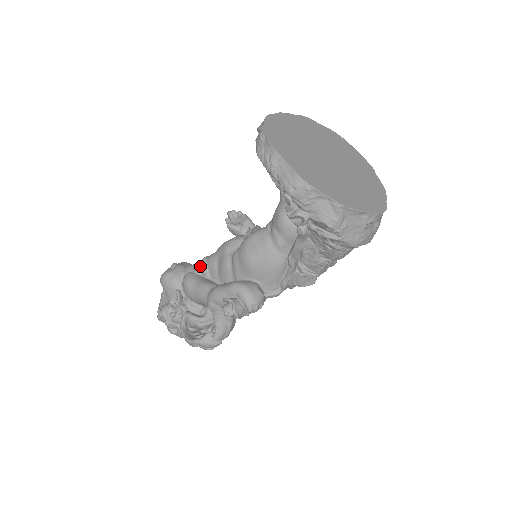
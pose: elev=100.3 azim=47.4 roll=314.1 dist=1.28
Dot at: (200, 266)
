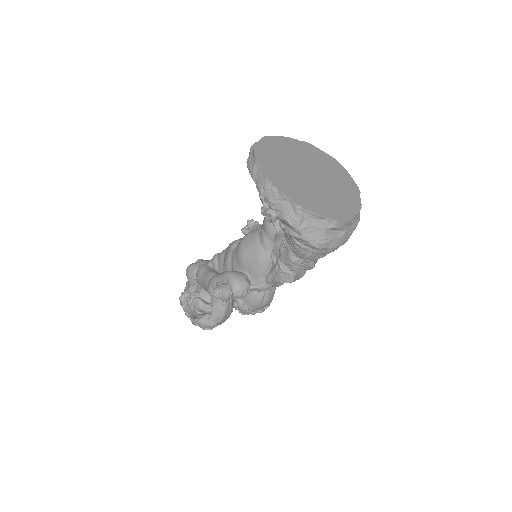
Dot at: (212, 259)
